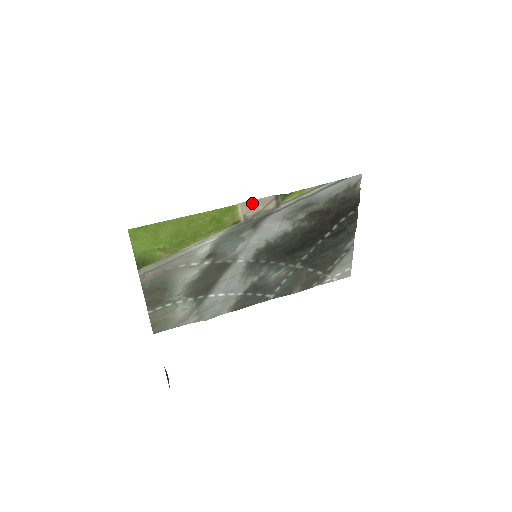
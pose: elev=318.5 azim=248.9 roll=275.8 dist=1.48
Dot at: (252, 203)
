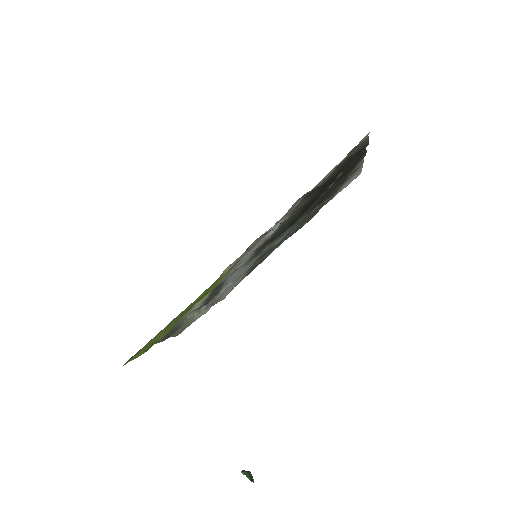
Dot at: (238, 258)
